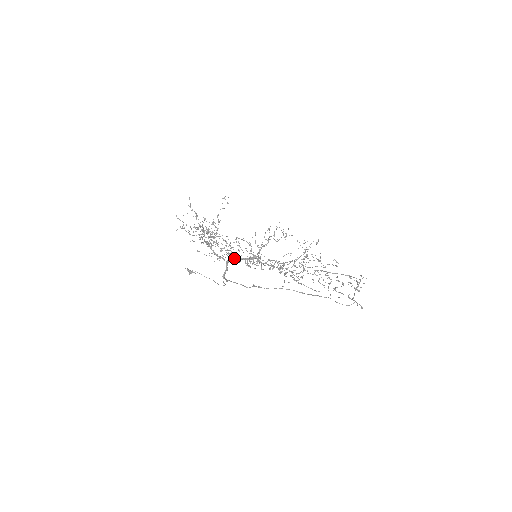
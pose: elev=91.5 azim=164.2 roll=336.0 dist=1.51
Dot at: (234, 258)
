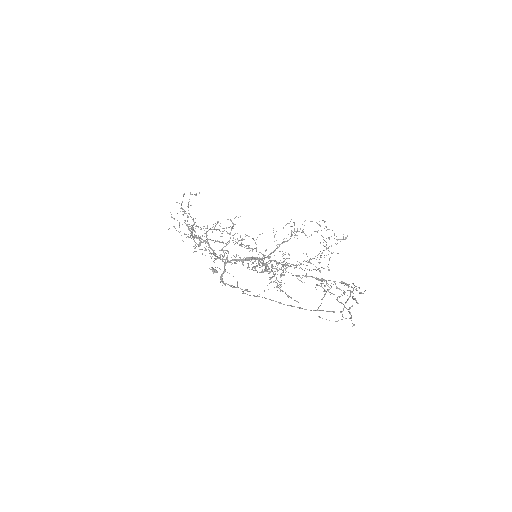
Dot at: occluded
